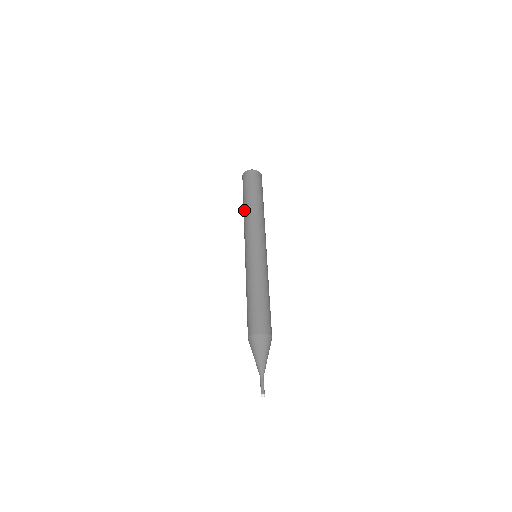
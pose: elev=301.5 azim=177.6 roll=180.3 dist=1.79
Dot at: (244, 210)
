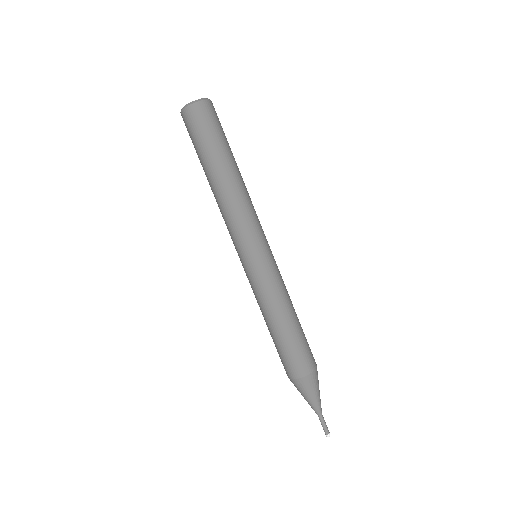
Dot at: occluded
